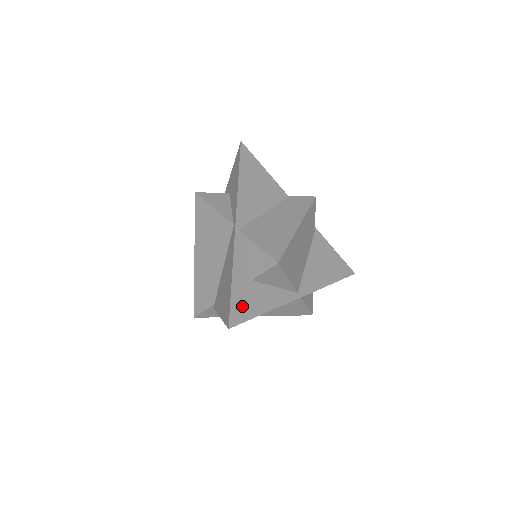
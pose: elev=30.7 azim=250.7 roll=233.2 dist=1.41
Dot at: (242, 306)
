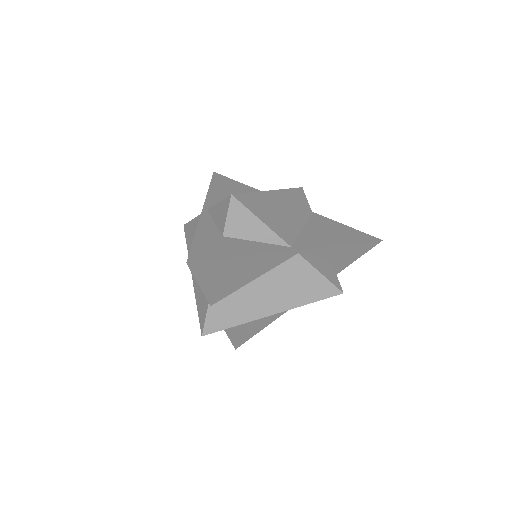
Dot at: (208, 250)
